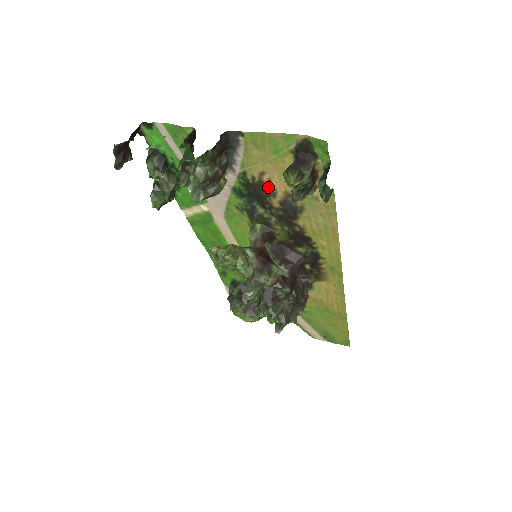
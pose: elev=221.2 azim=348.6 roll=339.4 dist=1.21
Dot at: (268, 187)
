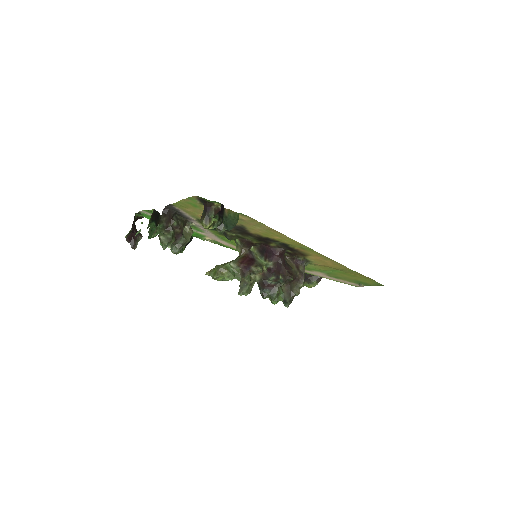
Dot at: occluded
